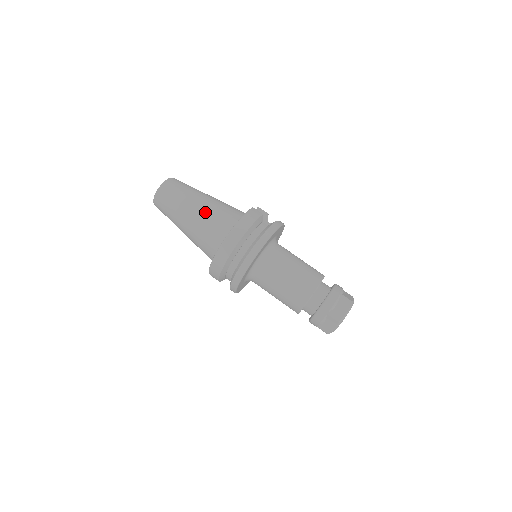
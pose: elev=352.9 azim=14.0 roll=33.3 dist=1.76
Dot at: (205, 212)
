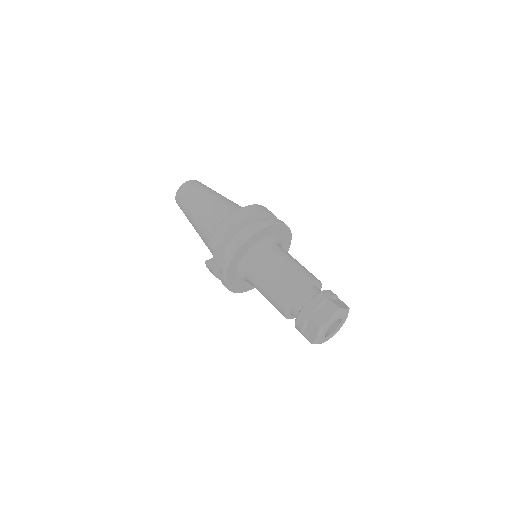
Dot at: (230, 200)
